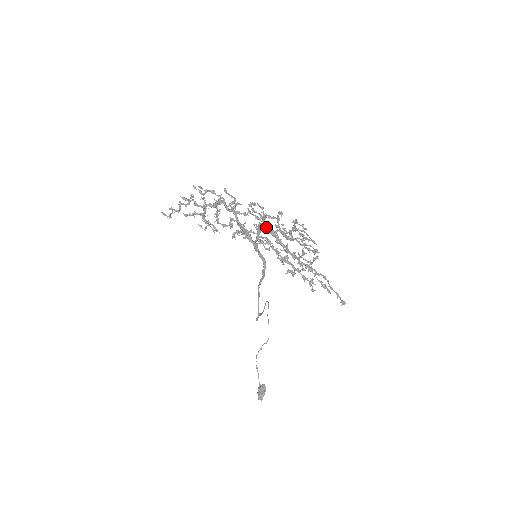
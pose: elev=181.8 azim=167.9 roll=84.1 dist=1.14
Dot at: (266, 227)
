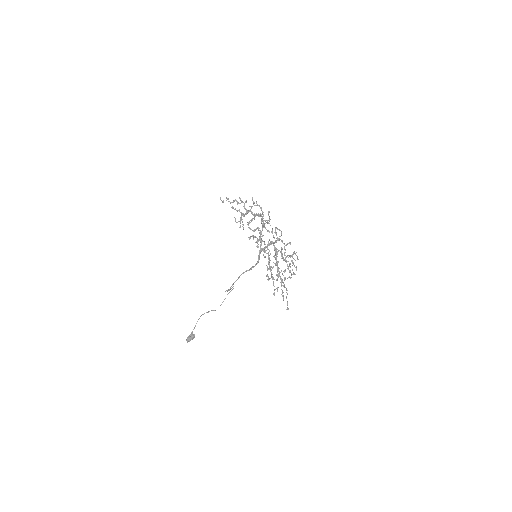
Dot at: occluded
